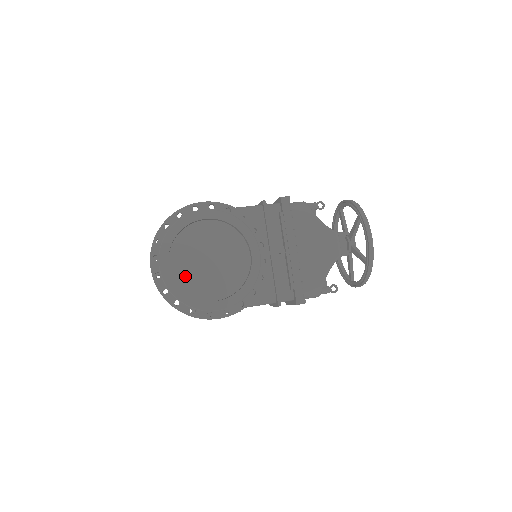
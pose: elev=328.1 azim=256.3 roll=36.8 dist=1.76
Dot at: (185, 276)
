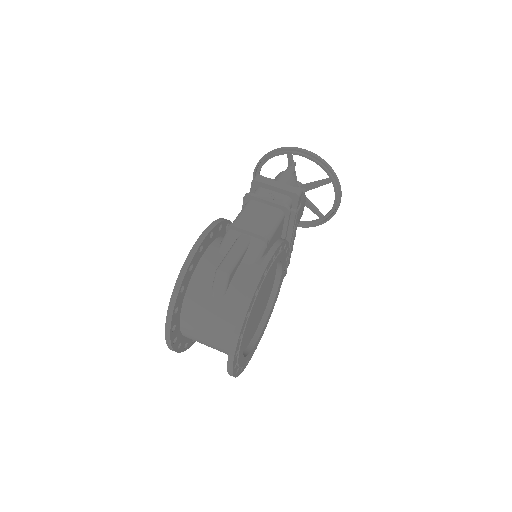
Dot at: occluded
